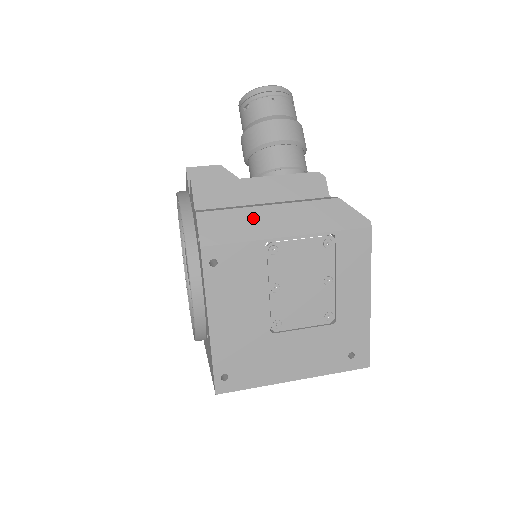
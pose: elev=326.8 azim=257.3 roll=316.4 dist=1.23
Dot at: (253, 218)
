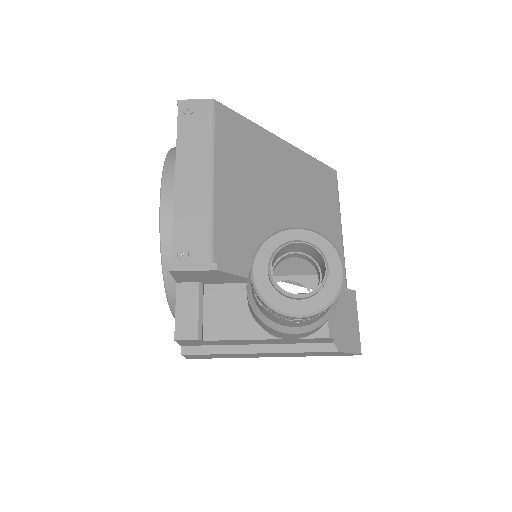
Dot at: (240, 355)
